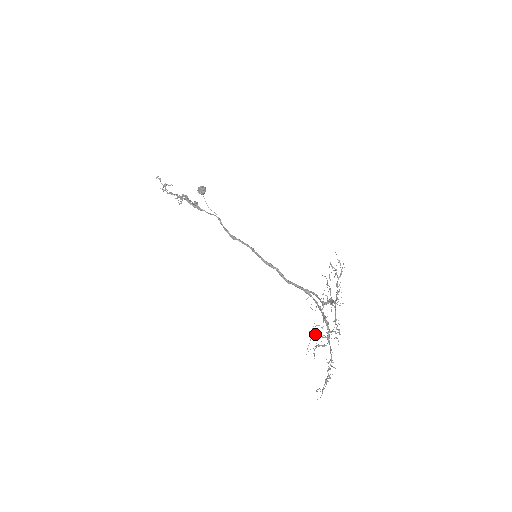
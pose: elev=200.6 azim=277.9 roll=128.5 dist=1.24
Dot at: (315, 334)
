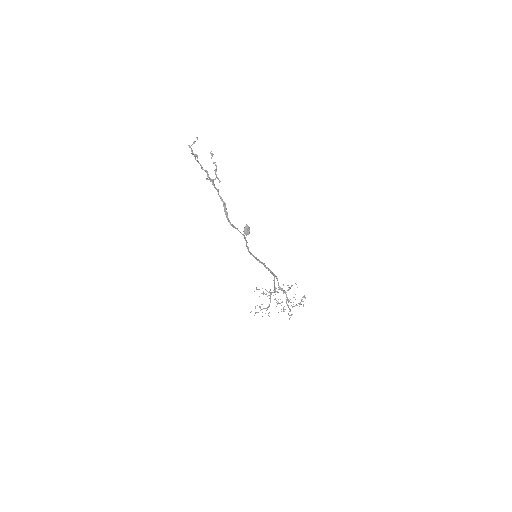
Dot at: occluded
